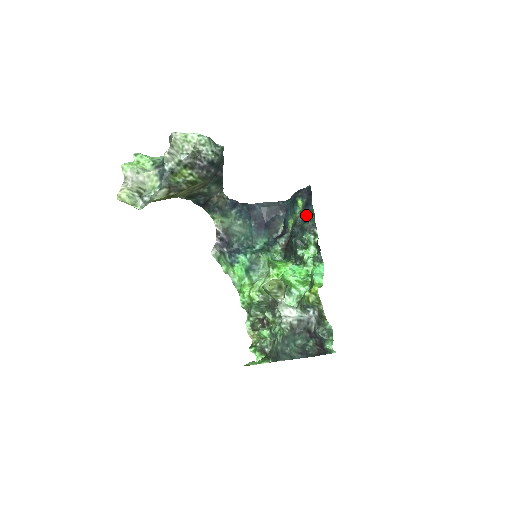
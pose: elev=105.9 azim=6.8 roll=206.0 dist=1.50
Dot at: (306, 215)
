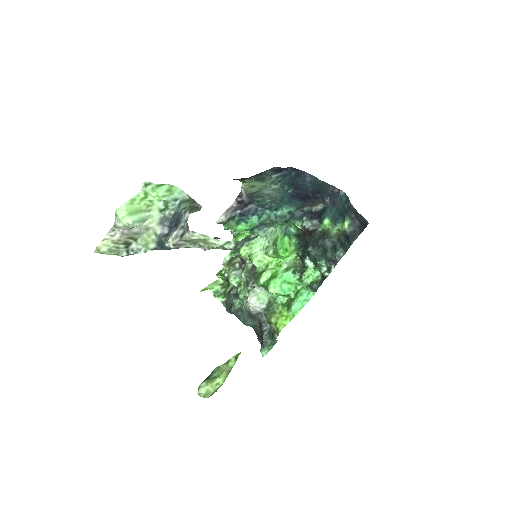
Dot at: (339, 242)
